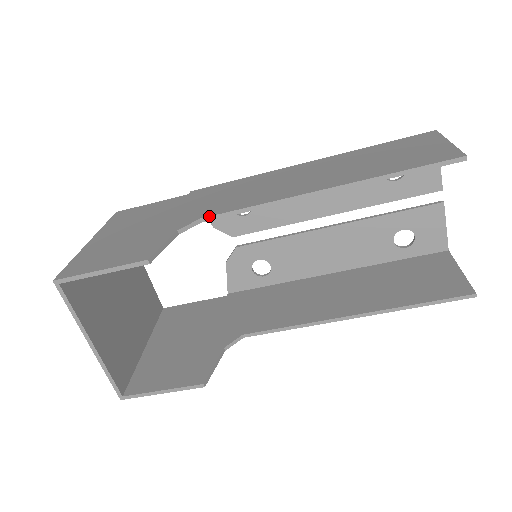
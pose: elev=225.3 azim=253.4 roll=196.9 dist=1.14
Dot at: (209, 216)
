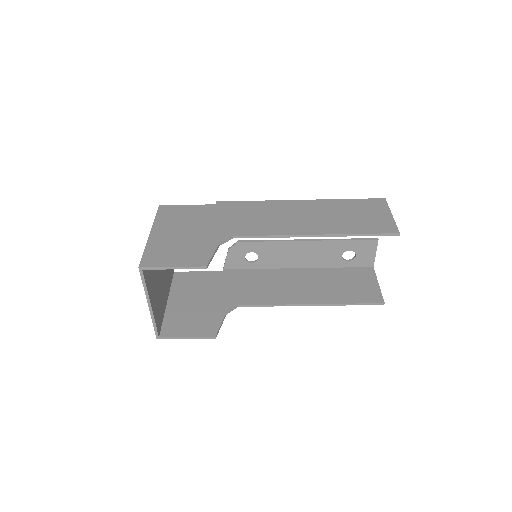
Dot at: (240, 236)
